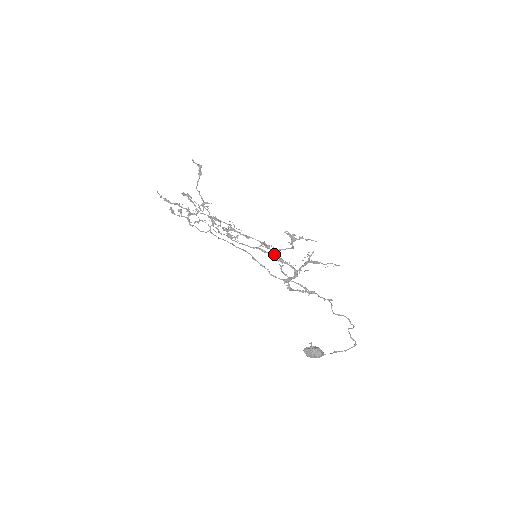
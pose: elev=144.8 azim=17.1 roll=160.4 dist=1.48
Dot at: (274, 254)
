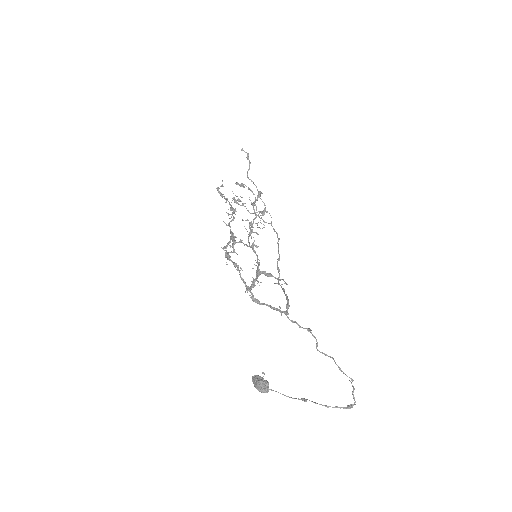
Dot at: (226, 256)
